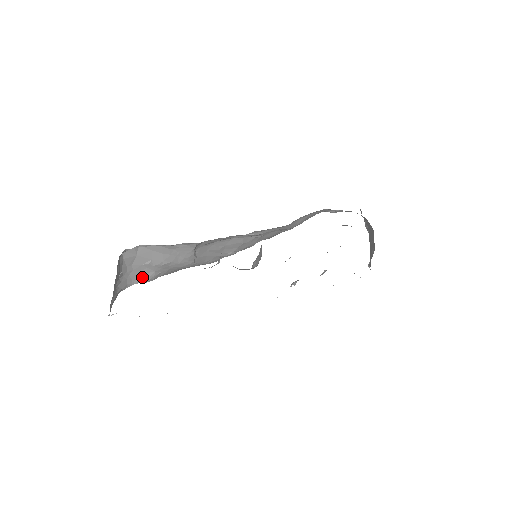
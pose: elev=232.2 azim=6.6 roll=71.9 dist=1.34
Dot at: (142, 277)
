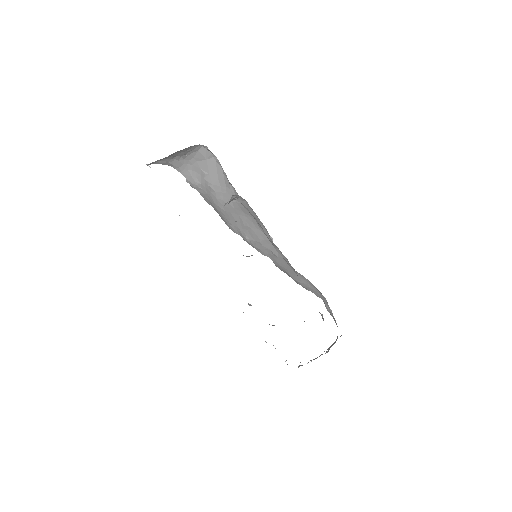
Dot at: (191, 176)
